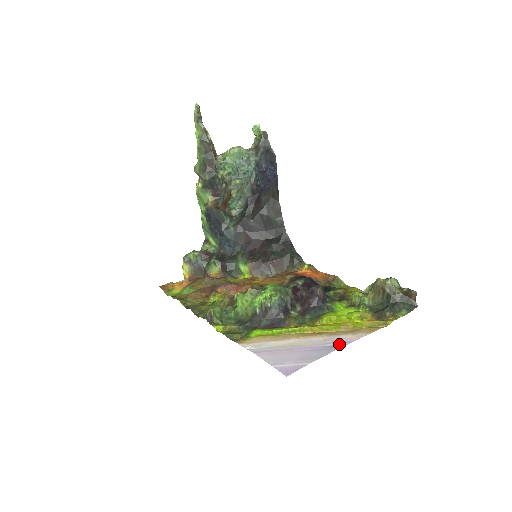
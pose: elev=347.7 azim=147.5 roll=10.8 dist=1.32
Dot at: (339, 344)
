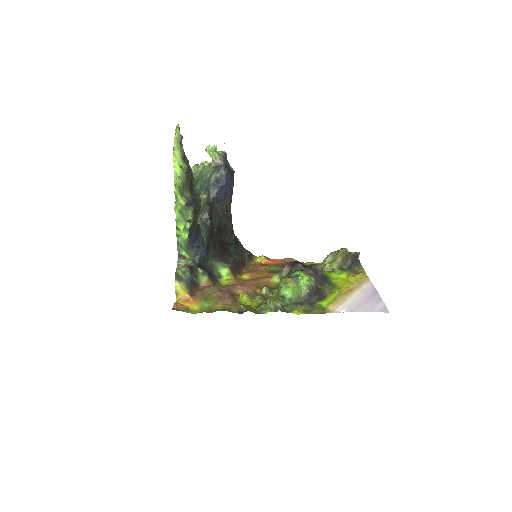
Dot at: (373, 290)
